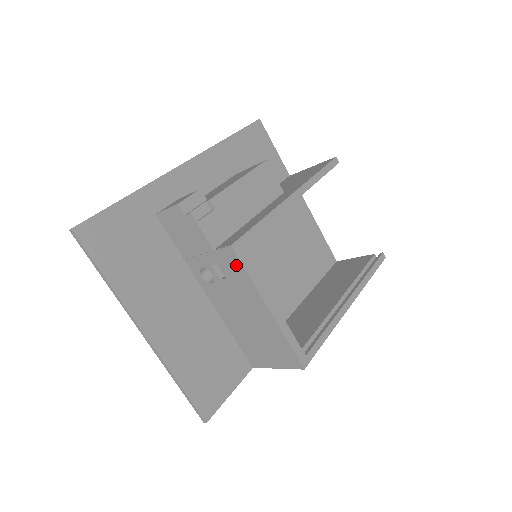
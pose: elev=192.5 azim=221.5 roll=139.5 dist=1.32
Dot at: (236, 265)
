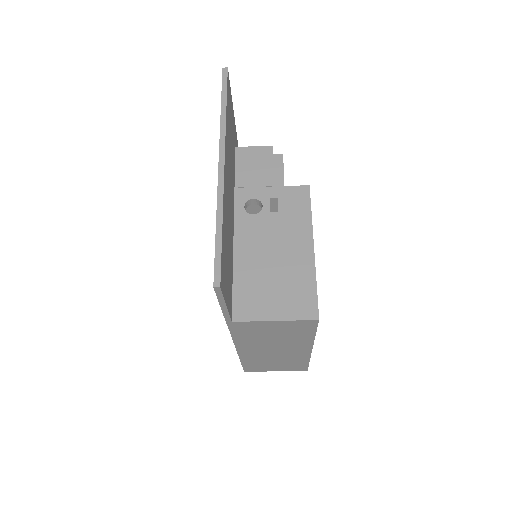
Dot at: (303, 201)
